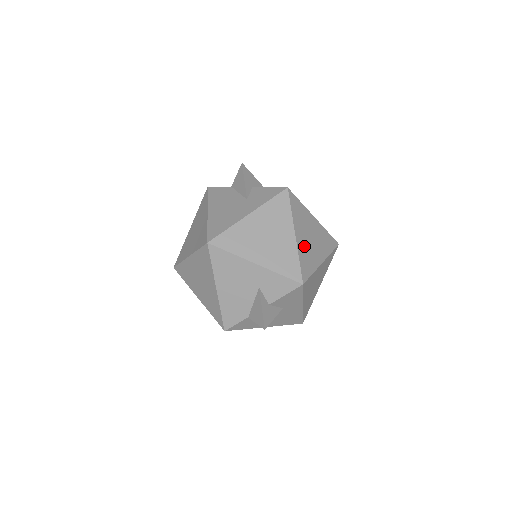
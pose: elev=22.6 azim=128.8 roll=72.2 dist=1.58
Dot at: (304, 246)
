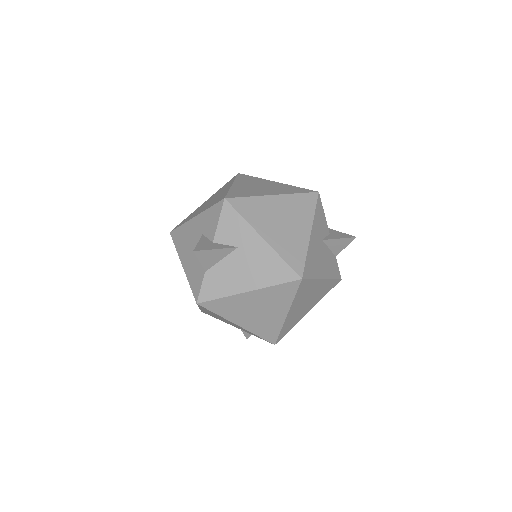
Dot at: (244, 188)
